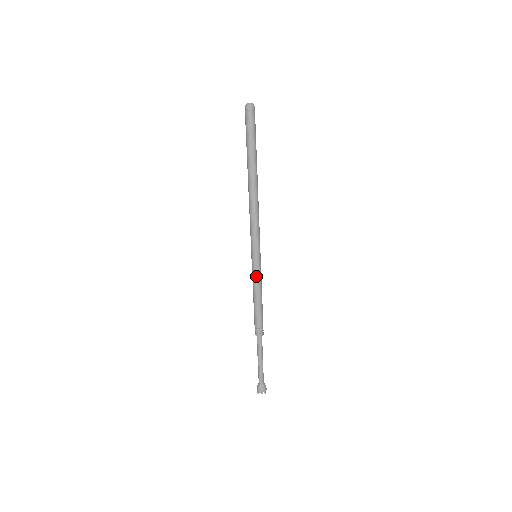
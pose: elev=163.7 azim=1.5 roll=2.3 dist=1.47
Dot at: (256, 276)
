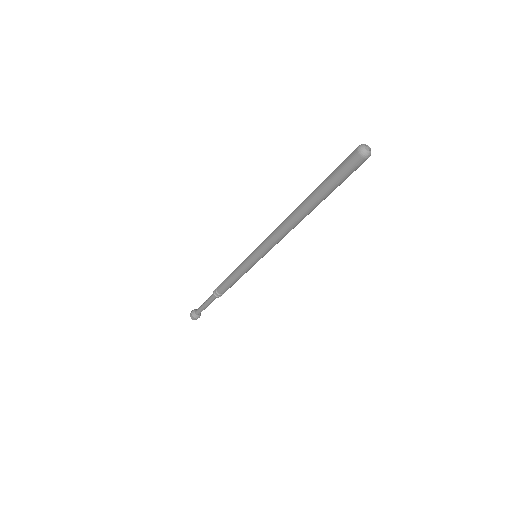
Dot at: (246, 270)
